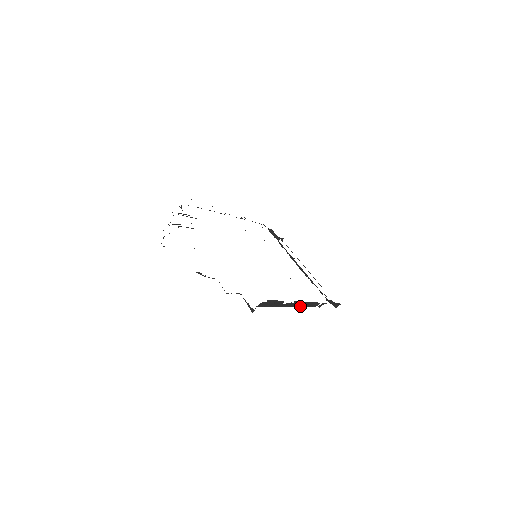
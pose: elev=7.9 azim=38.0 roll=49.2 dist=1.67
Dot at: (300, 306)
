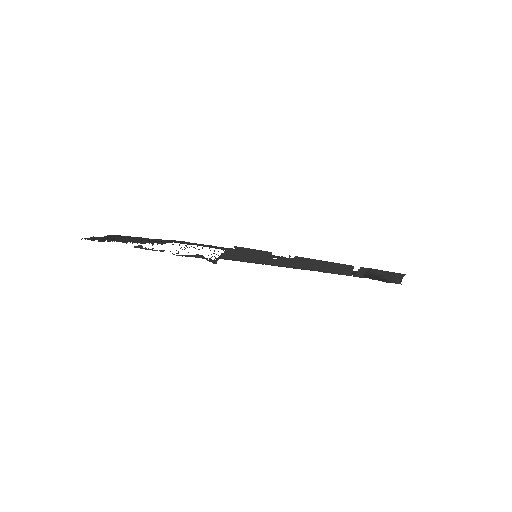
Dot at: (315, 269)
